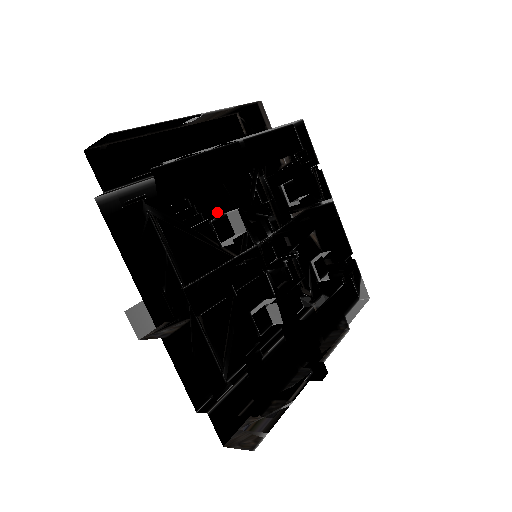
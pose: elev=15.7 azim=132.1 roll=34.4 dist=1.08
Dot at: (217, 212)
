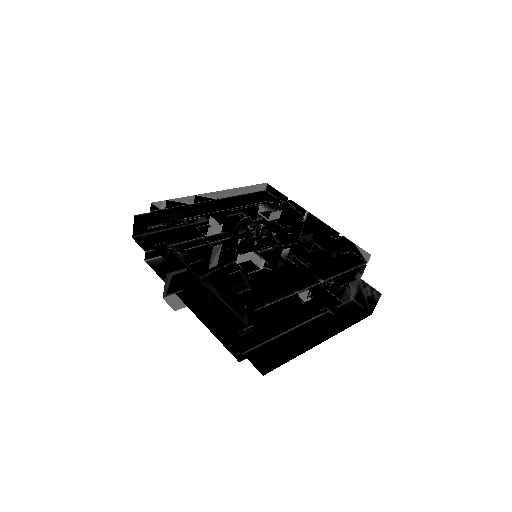
Dot at: occluded
